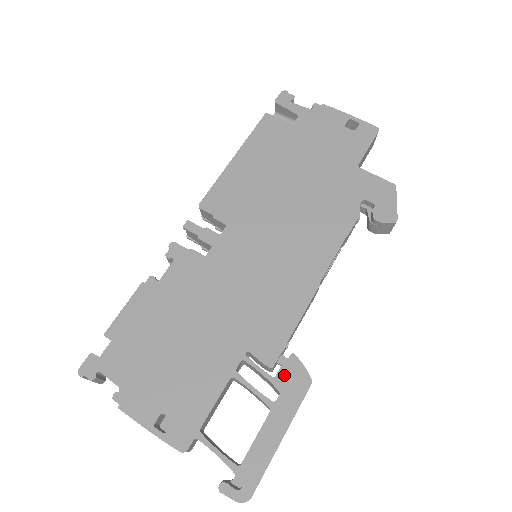
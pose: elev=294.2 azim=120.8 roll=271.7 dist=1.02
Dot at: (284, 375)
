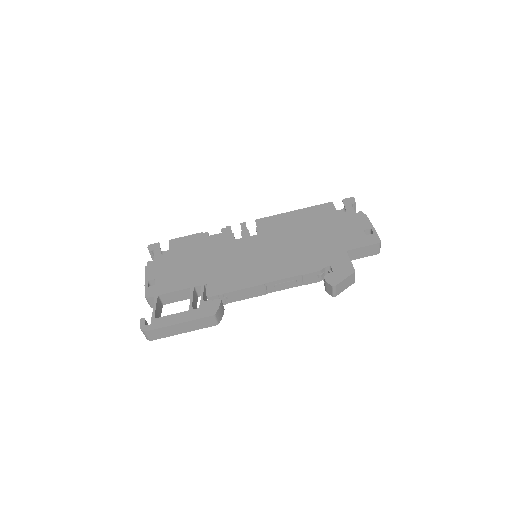
Dot at: (208, 303)
